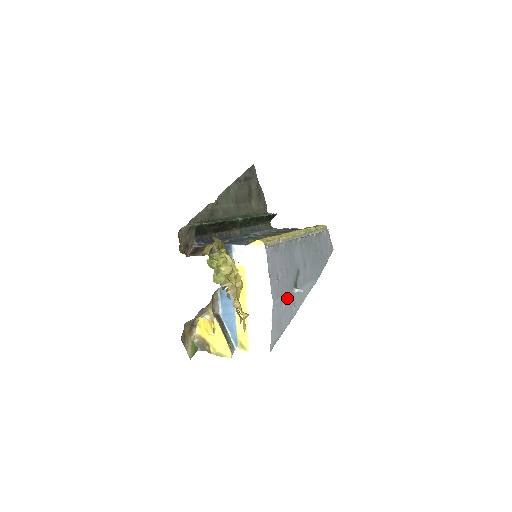
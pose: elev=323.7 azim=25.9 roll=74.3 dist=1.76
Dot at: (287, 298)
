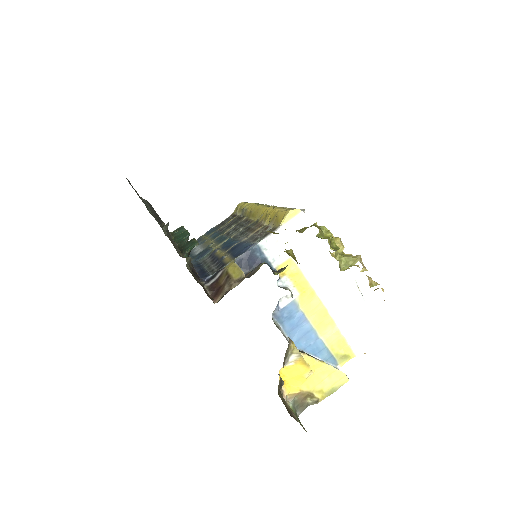
Dot at: occluded
